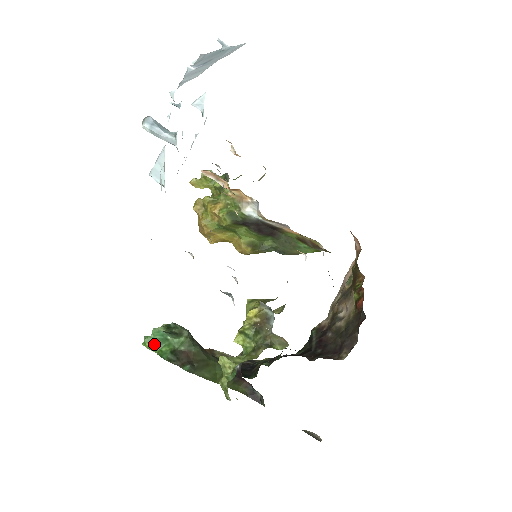
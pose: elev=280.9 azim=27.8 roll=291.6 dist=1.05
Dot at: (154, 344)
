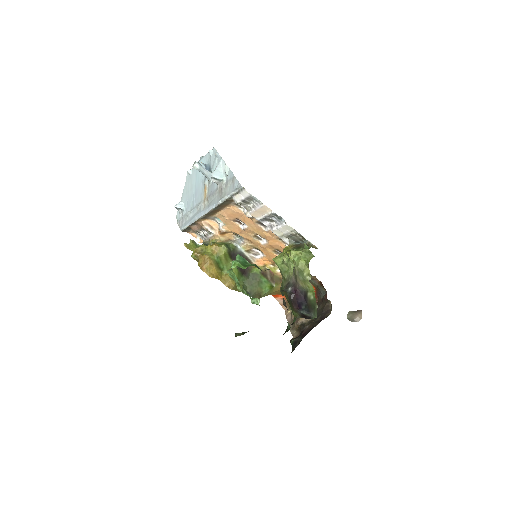
Dot at: (241, 264)
